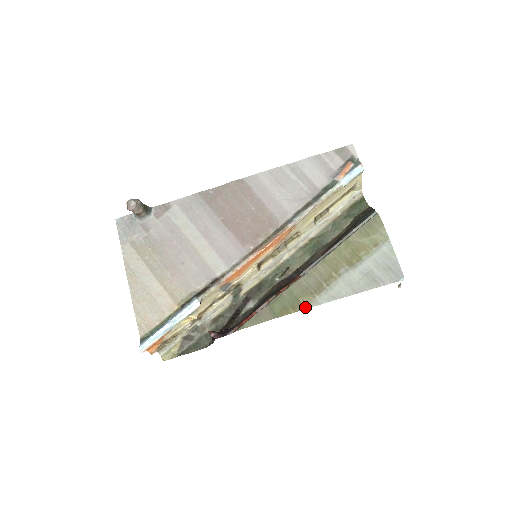
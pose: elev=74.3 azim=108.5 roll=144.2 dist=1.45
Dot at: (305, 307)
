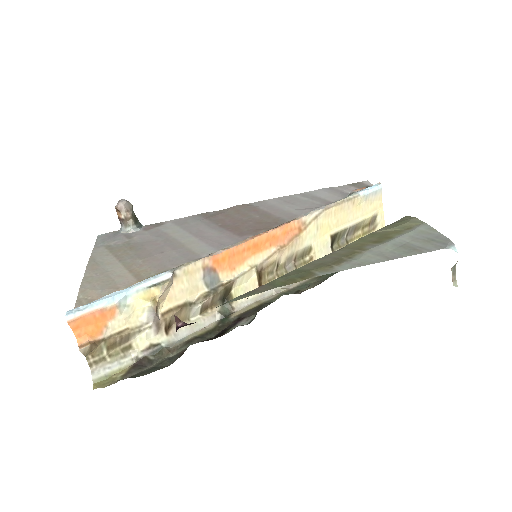
Dot at: (319, 274)
